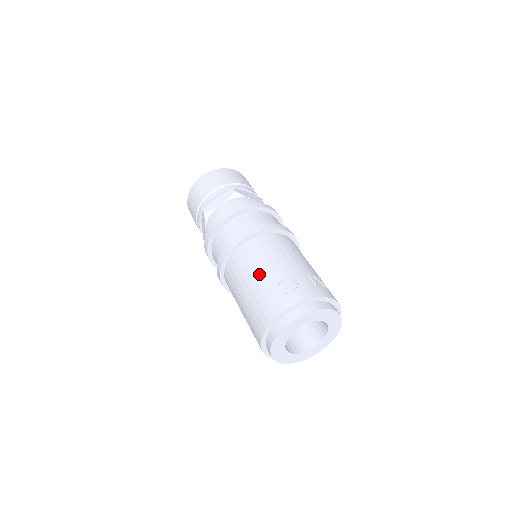
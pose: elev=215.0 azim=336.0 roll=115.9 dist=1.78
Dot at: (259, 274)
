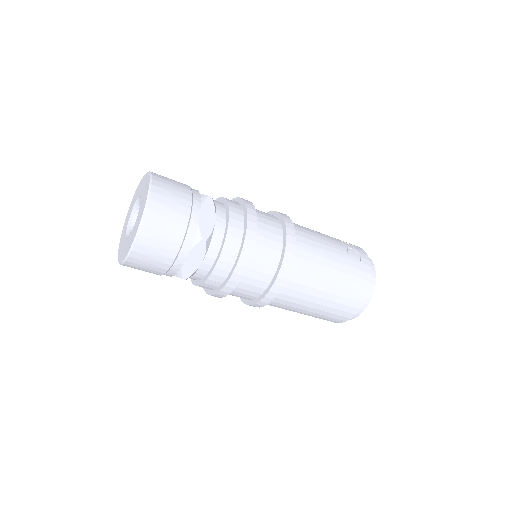
Dot at: (332, 260)
